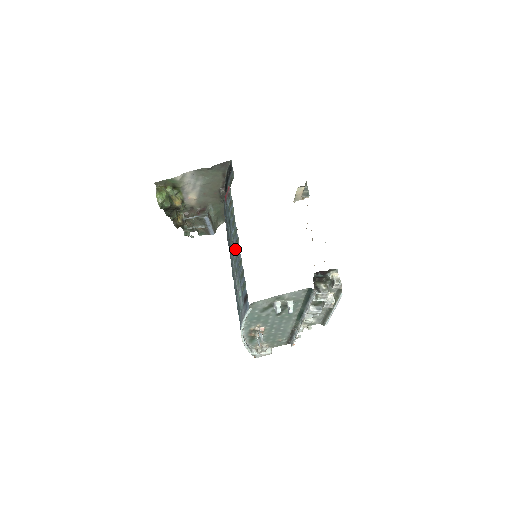
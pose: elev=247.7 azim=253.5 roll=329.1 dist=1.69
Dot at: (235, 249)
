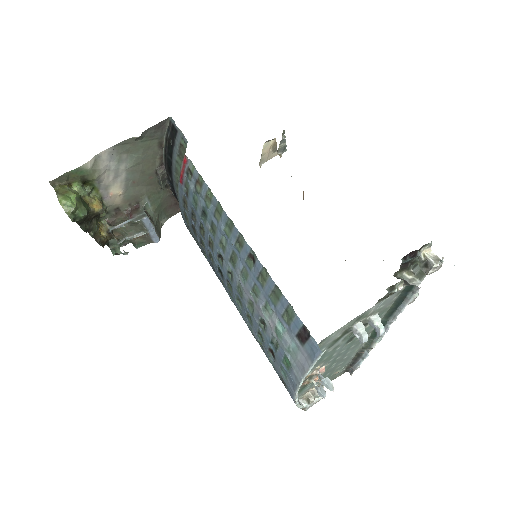
Dot at: (240, 255)
